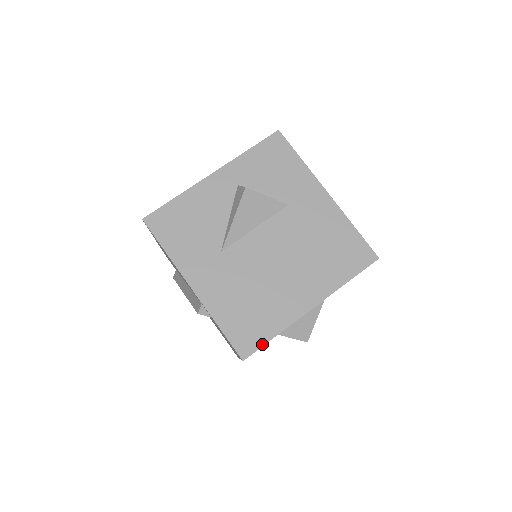
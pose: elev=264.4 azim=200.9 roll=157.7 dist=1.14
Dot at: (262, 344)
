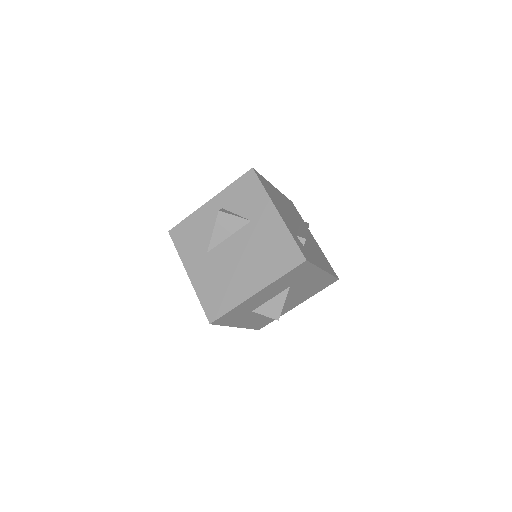
Dot at: (222, 314)
